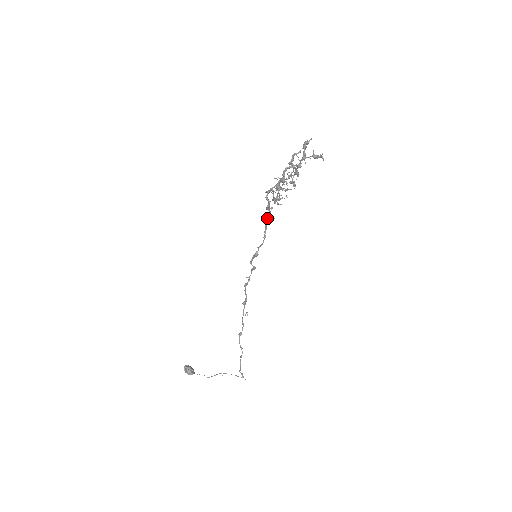
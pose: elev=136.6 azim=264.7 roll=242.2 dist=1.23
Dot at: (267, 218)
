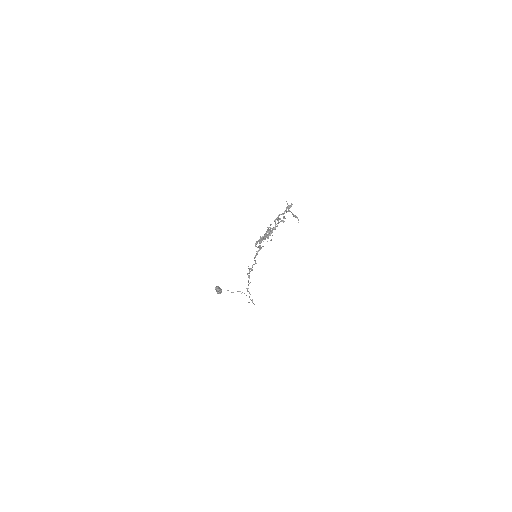
Dot at: (257, 254)
